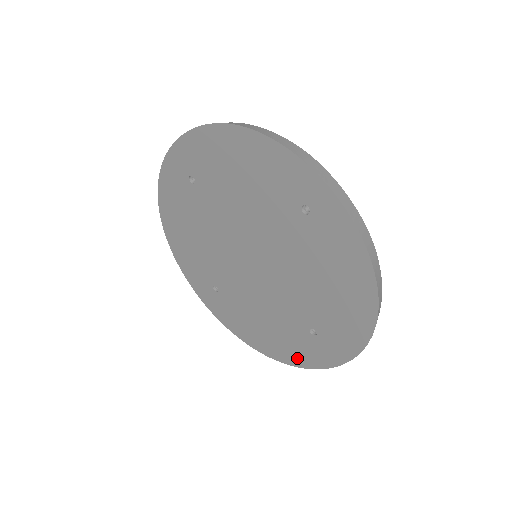
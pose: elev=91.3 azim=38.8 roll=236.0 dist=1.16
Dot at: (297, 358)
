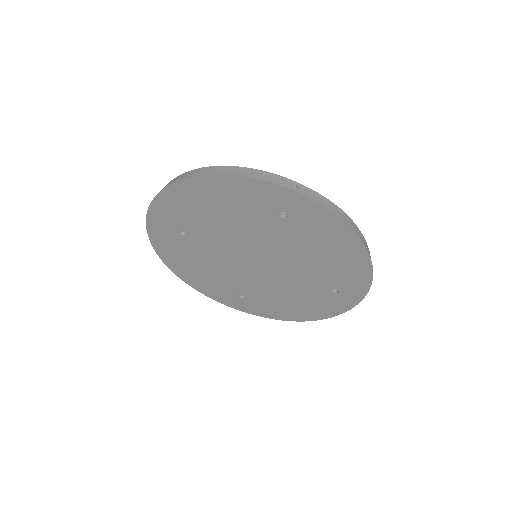
Dot at: (204, 289)
